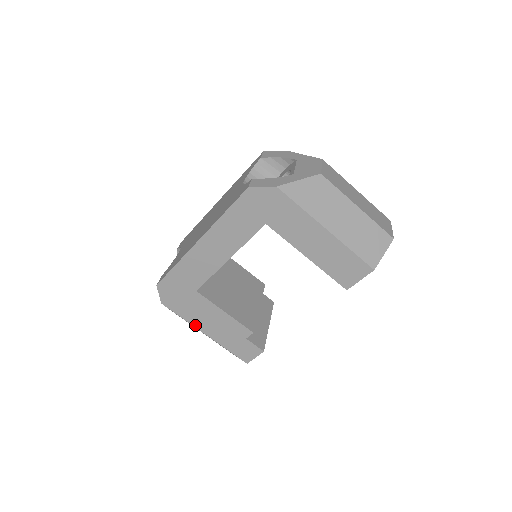
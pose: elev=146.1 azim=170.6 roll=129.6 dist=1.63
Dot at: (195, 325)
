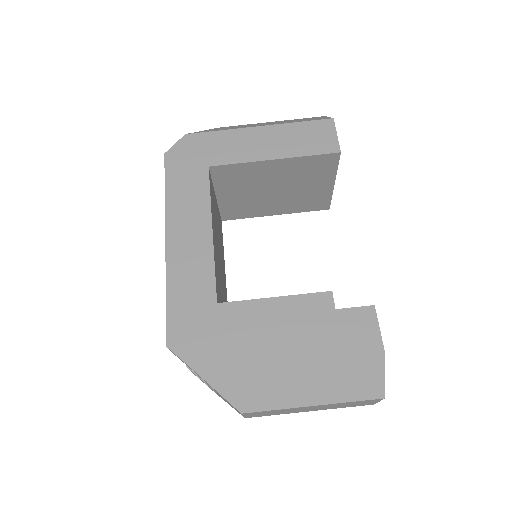
Dot at: (263, 359)
